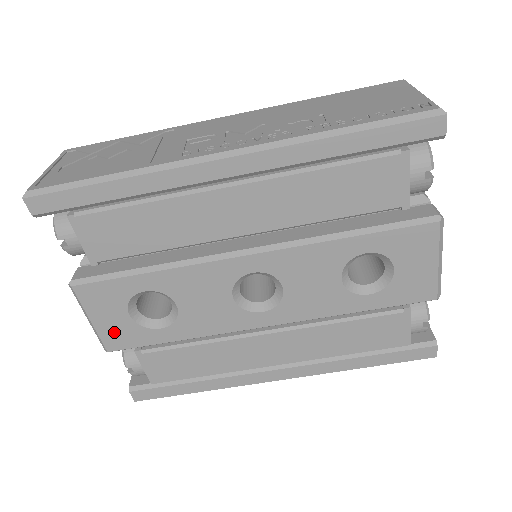
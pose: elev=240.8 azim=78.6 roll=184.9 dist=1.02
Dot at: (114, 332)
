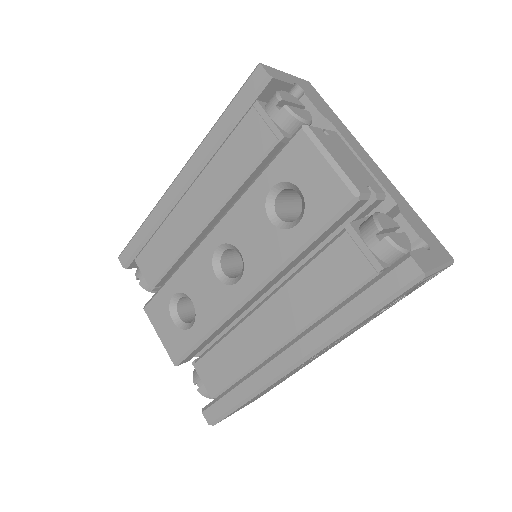
Dot at: (171, 342)
